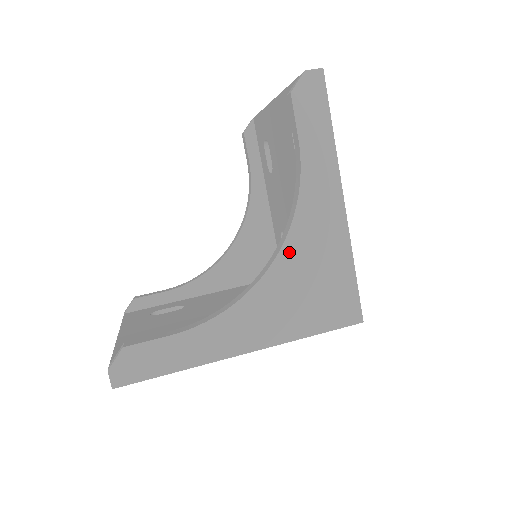
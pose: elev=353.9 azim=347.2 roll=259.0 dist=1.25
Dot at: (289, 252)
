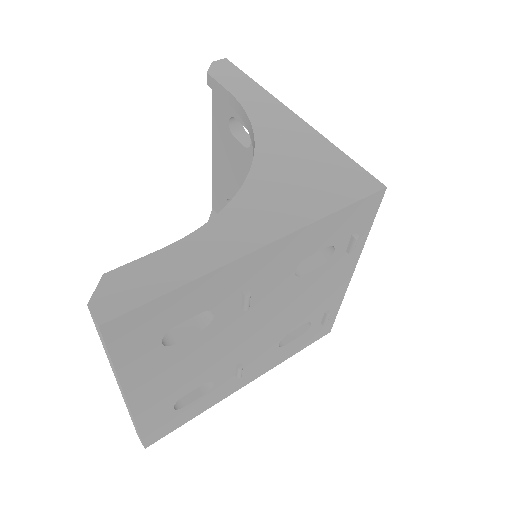
Dot at: (264, 154)
